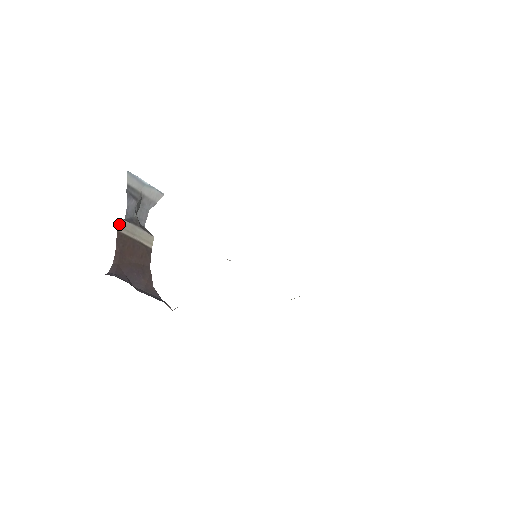
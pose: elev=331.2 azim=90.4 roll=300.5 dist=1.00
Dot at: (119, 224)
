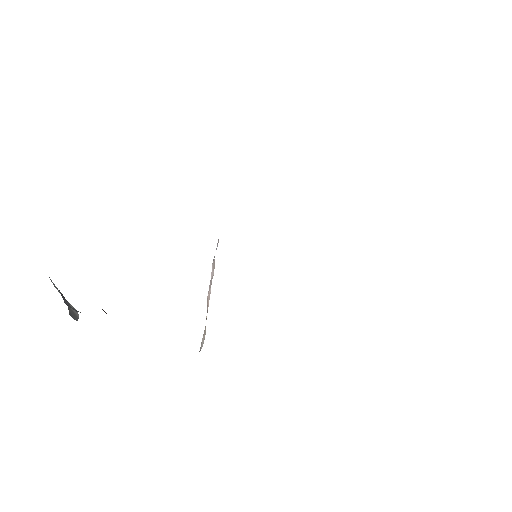
Dot at: occluded
